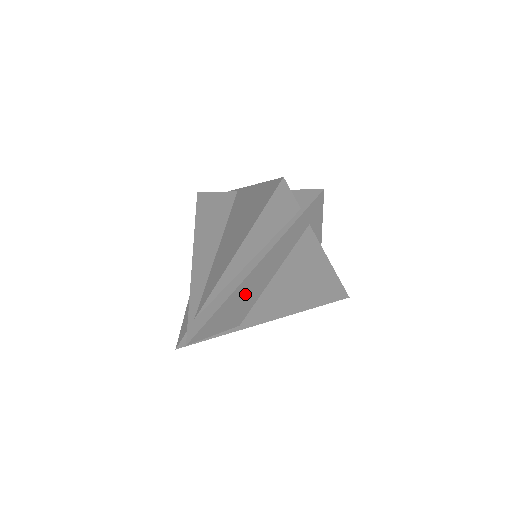
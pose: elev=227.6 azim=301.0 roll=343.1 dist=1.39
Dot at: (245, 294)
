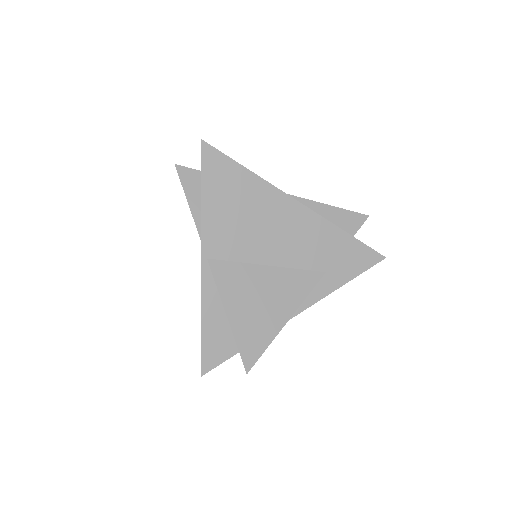
Dot at: occluded
